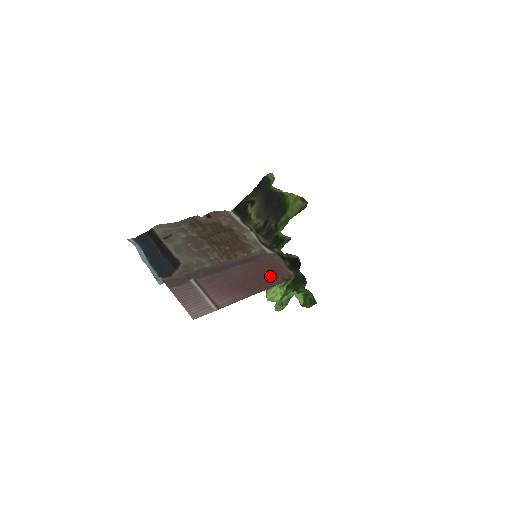
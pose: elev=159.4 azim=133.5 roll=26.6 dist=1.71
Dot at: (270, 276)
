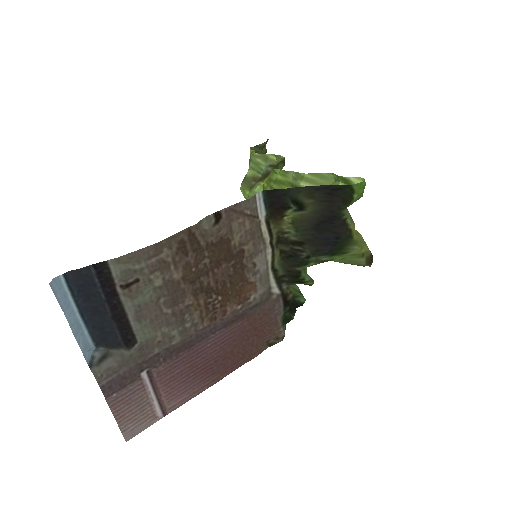
Dot at: (253, 342)
